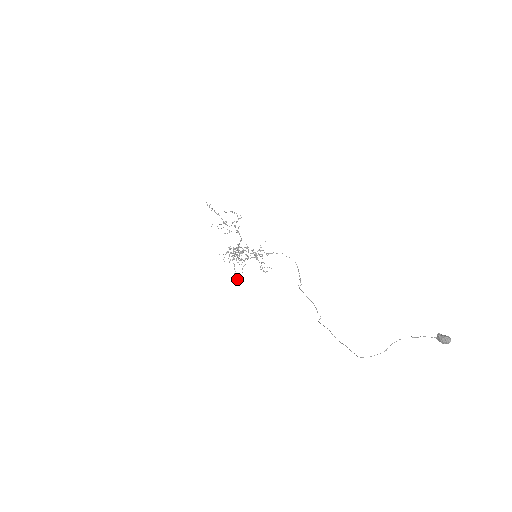
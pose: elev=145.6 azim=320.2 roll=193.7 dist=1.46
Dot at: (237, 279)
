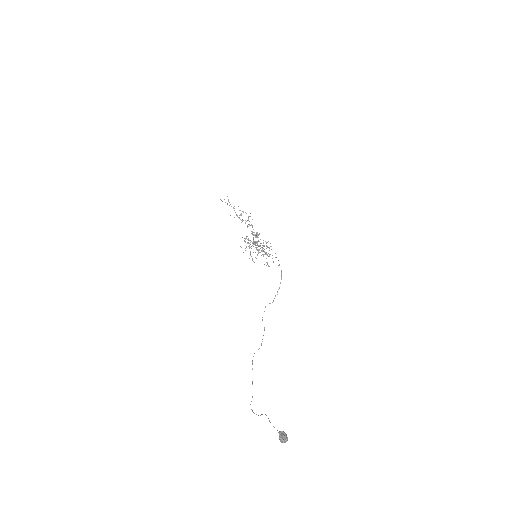
Dot at: occluded
